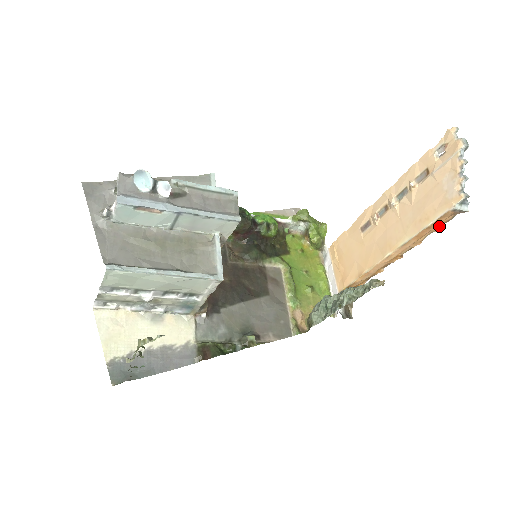
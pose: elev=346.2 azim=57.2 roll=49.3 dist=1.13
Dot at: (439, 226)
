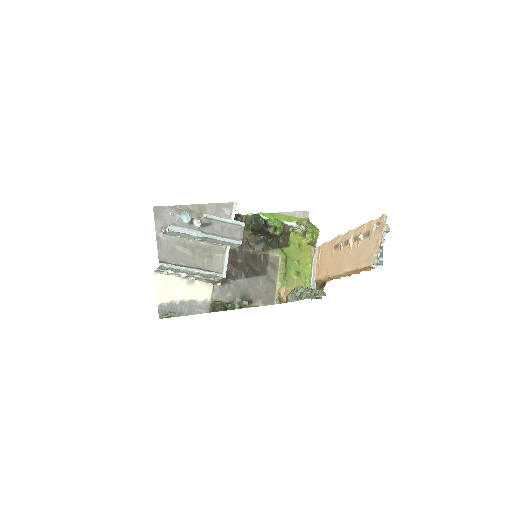
Dot at: (367, 270)
